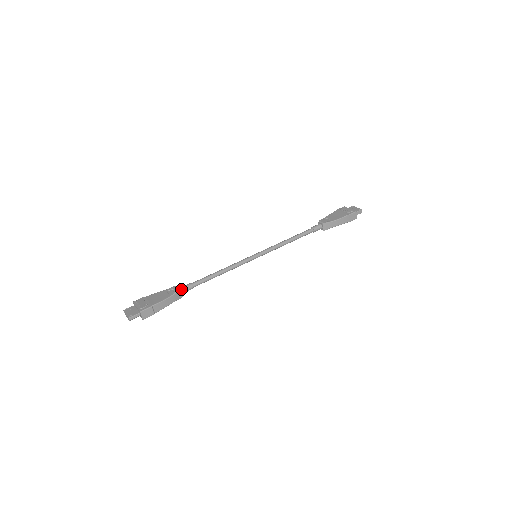
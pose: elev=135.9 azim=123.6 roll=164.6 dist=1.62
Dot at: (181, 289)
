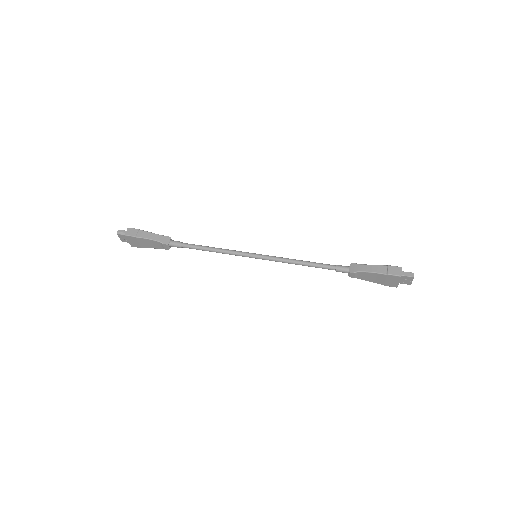
Dot at: occluded
